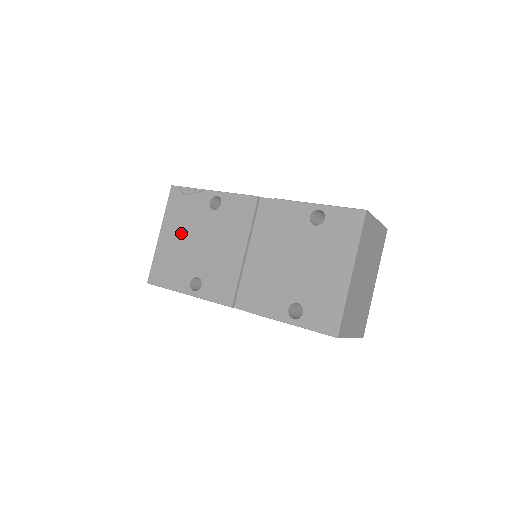
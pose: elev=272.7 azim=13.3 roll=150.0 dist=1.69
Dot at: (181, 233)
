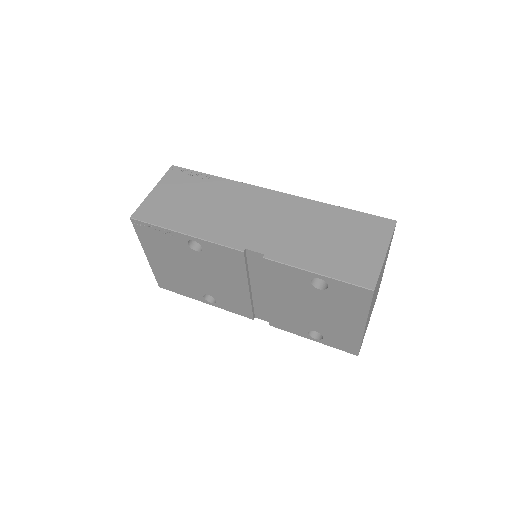
Dot at: (170, 261)
